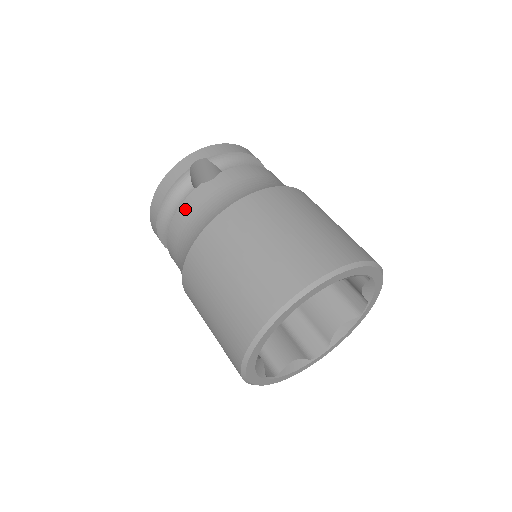
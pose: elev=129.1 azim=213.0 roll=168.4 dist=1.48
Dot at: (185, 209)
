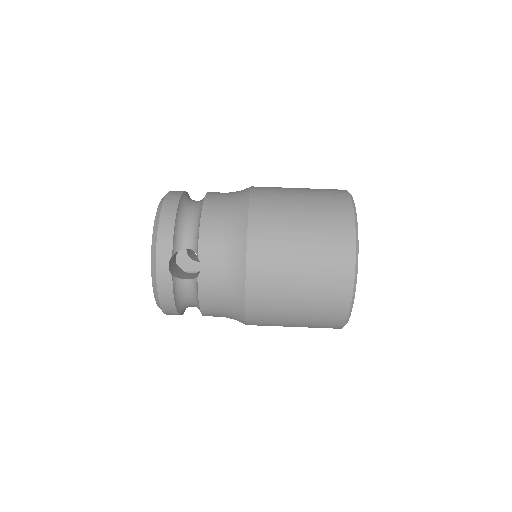
Dot at: (206, 300)
